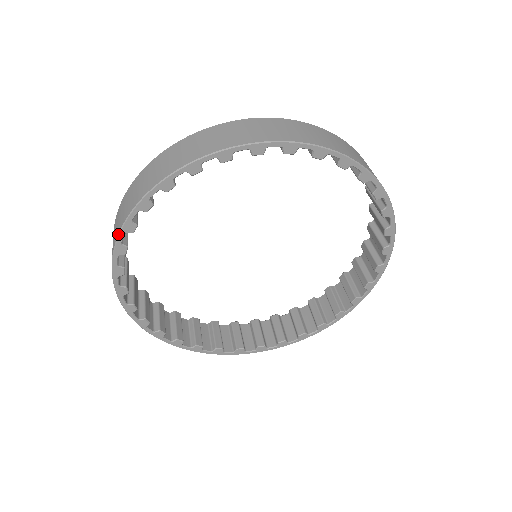
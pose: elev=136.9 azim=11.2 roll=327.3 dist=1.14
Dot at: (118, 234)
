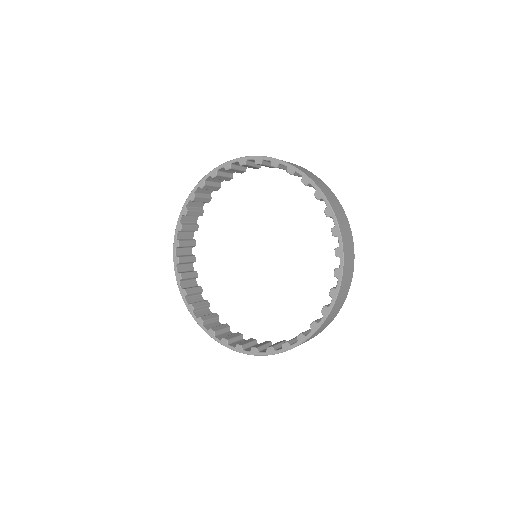
Dot at: (221, 165)
